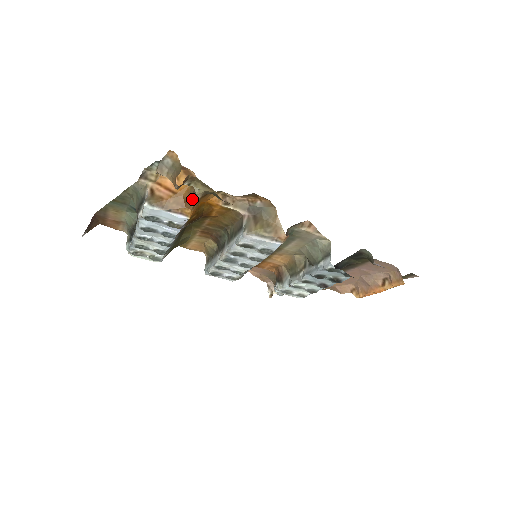
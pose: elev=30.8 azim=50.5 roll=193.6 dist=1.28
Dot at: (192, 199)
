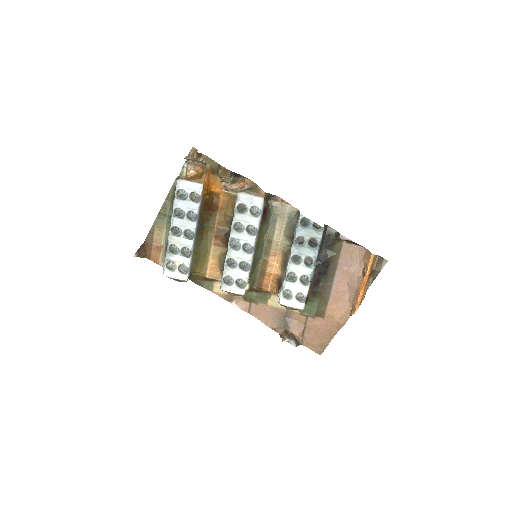
Dot at: (204, 170)
